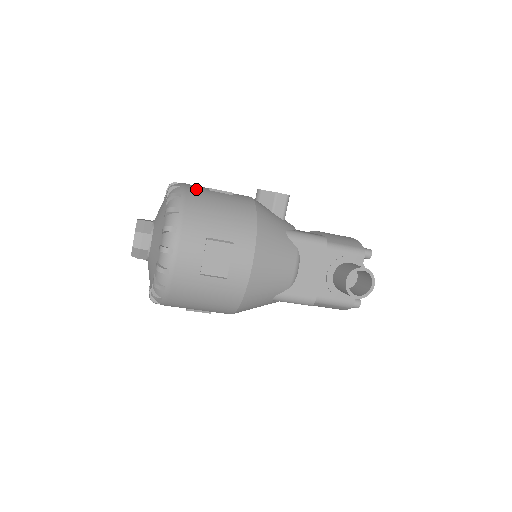
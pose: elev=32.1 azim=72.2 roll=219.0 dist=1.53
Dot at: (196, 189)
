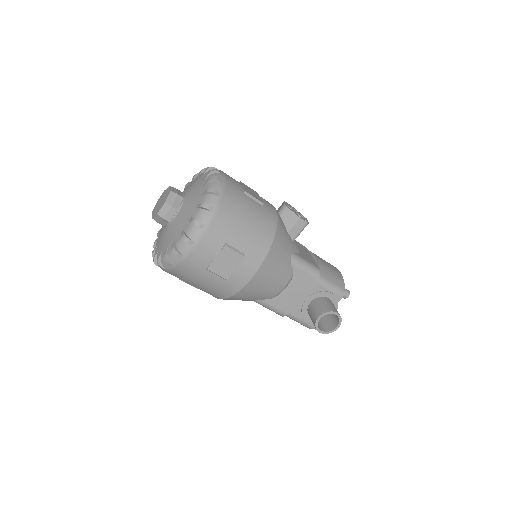
Dot at: (234, 190)
